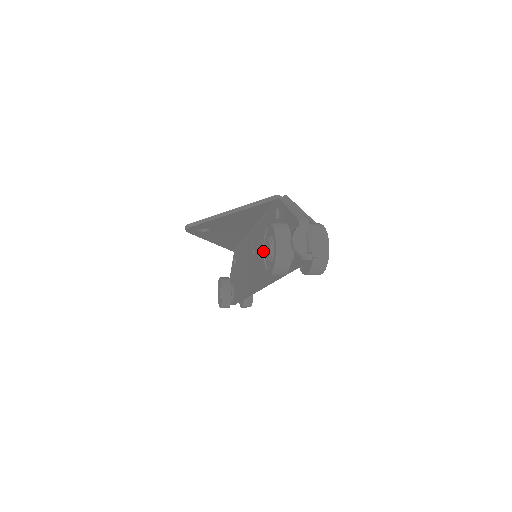
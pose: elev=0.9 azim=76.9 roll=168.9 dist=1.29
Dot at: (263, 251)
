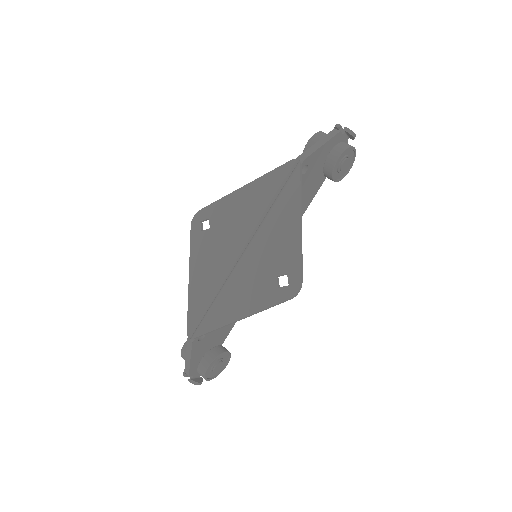
Dot at: occluded
